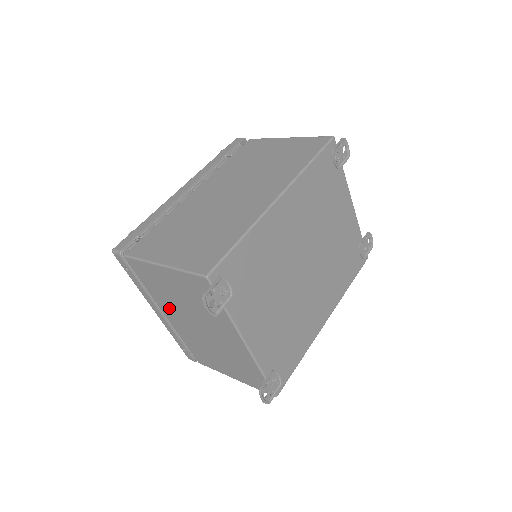
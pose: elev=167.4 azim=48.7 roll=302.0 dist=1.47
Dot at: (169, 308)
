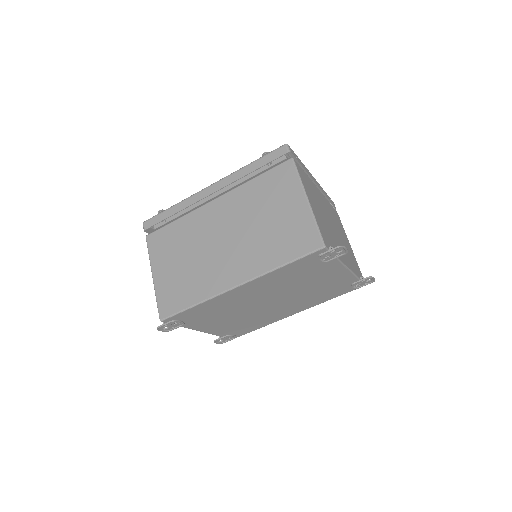
Dot at: occluded
